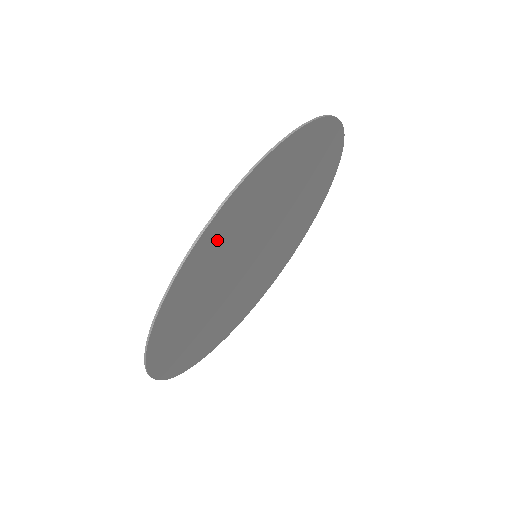
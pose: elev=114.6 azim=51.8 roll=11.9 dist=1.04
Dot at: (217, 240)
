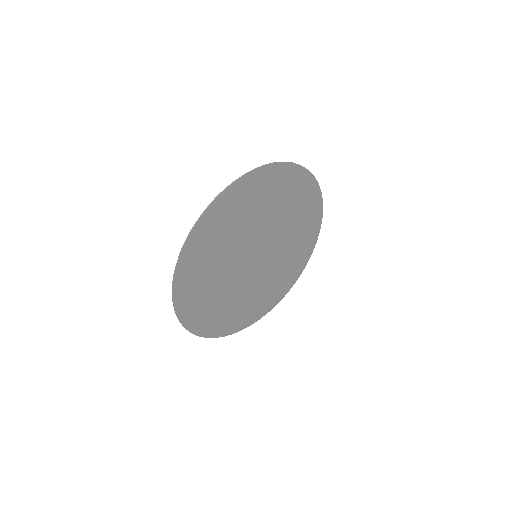
Dot at: (195, 266)
